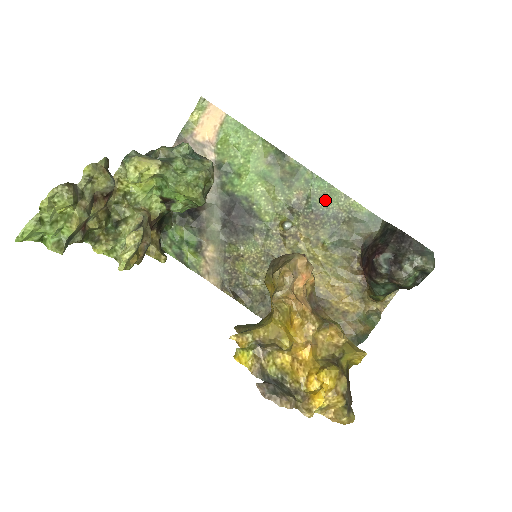
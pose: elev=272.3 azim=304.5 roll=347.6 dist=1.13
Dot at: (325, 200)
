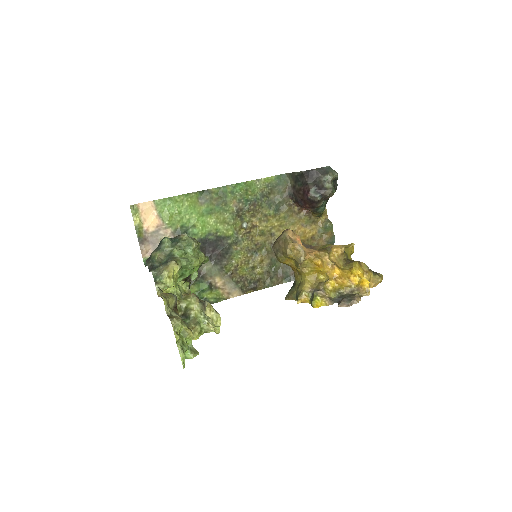
Dot at: (250, 193)
